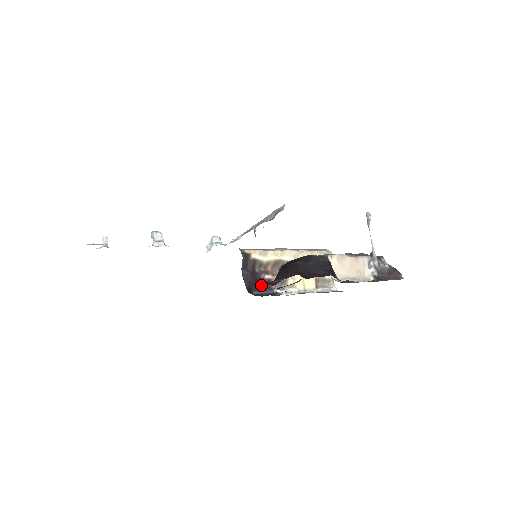
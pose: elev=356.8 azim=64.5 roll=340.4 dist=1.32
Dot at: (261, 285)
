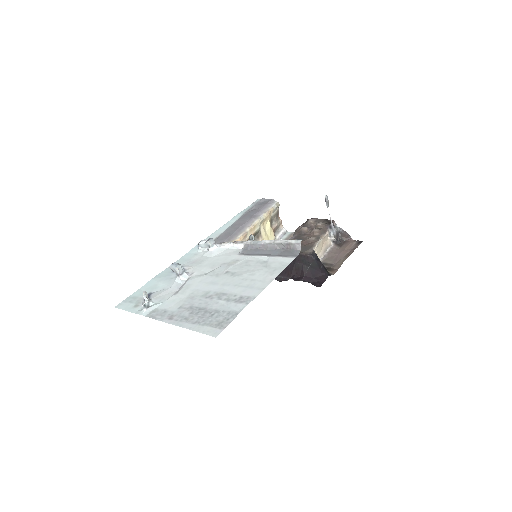
Dot at: occluded
